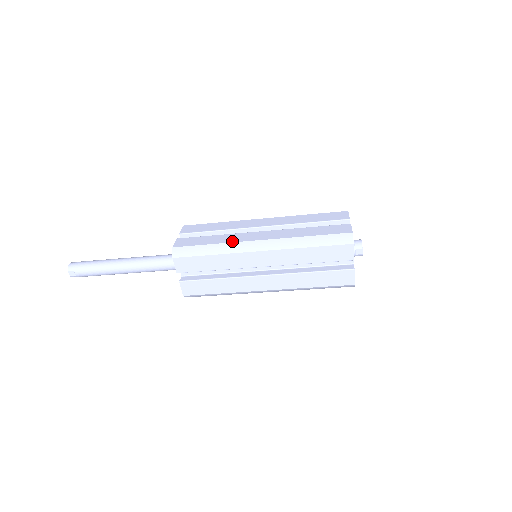
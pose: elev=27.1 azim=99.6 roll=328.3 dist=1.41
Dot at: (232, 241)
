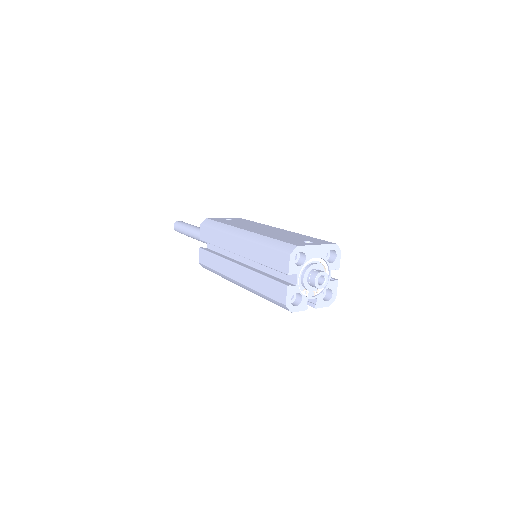
Dot at: (222, 273)
